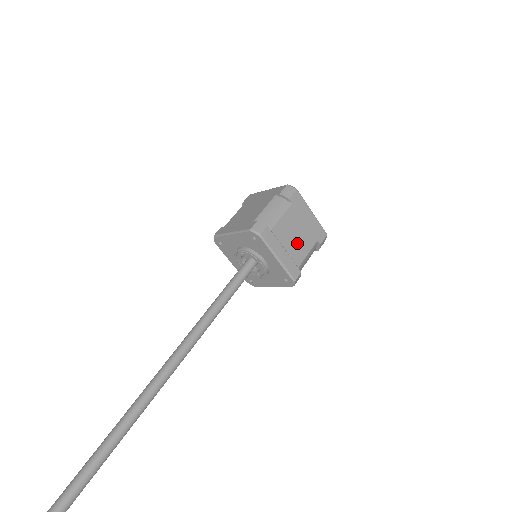
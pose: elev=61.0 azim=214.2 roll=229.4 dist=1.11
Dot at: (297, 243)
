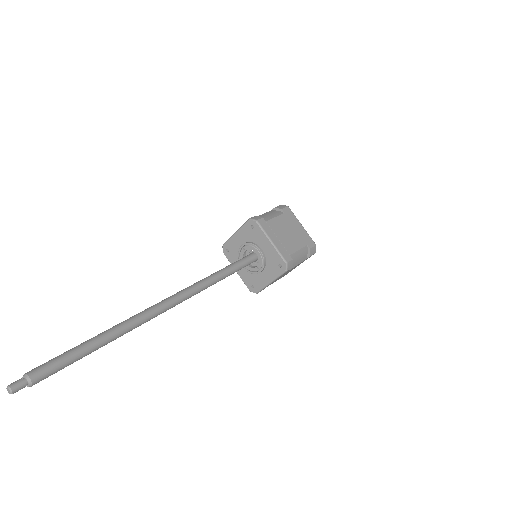
Dot at: (289, 239)
